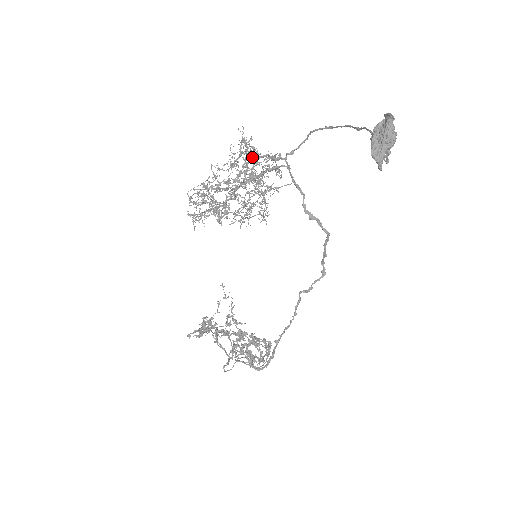
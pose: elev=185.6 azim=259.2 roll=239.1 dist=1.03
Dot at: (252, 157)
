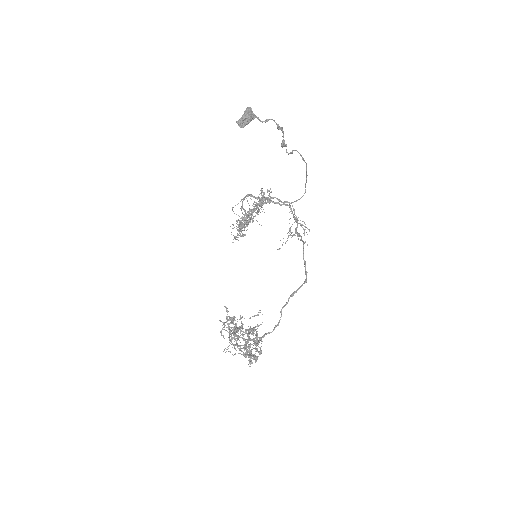
Dot at: (265, 197)
